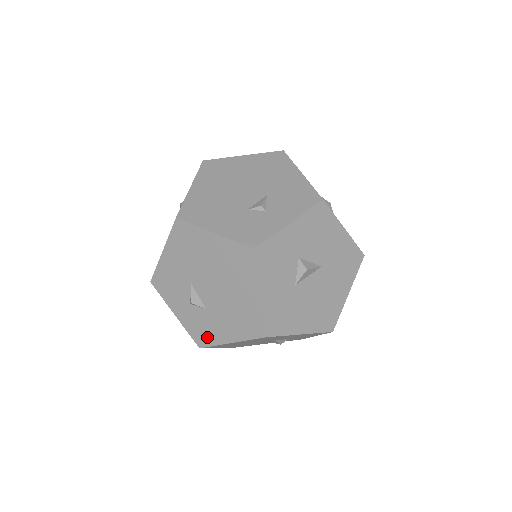
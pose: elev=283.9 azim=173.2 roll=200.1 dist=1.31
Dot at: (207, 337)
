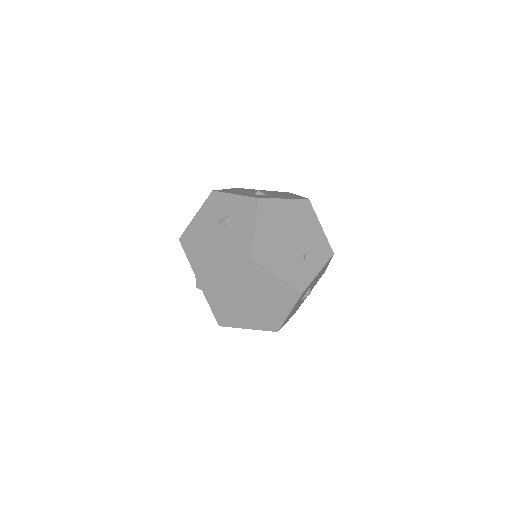
Dot at: (230, 322)
